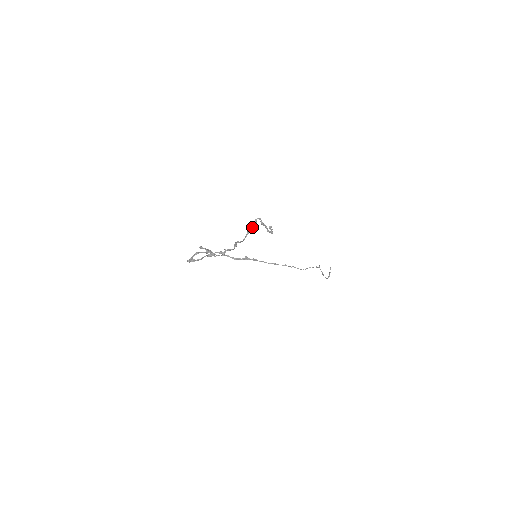
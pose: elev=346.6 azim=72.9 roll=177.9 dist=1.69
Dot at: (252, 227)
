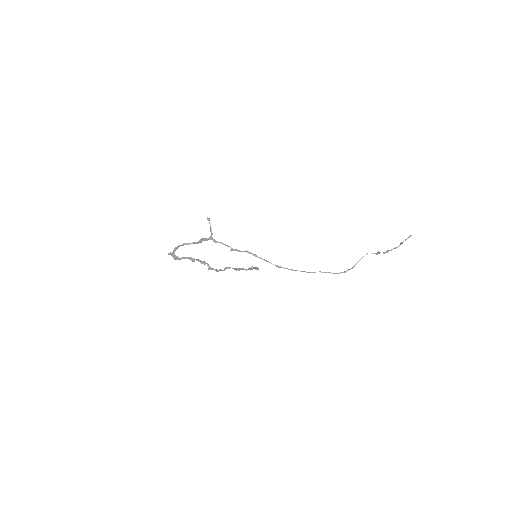
Dot at: (224, 270)
